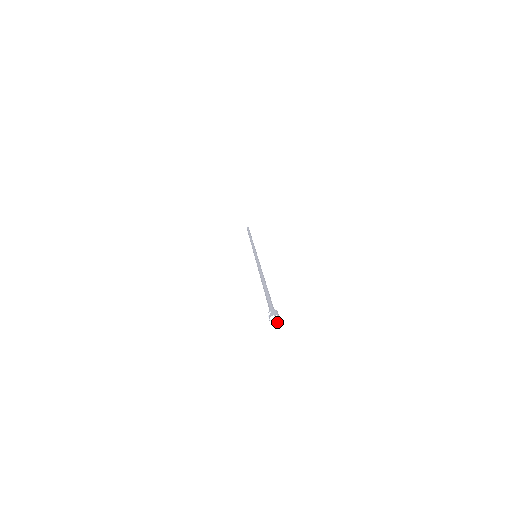
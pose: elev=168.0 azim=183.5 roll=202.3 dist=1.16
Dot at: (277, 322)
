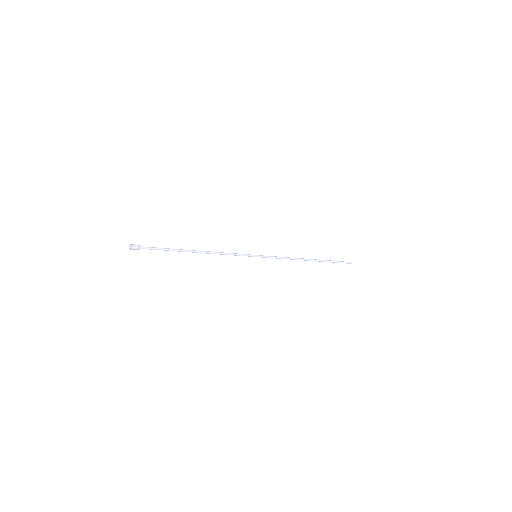
Dot at: (131, 247)
